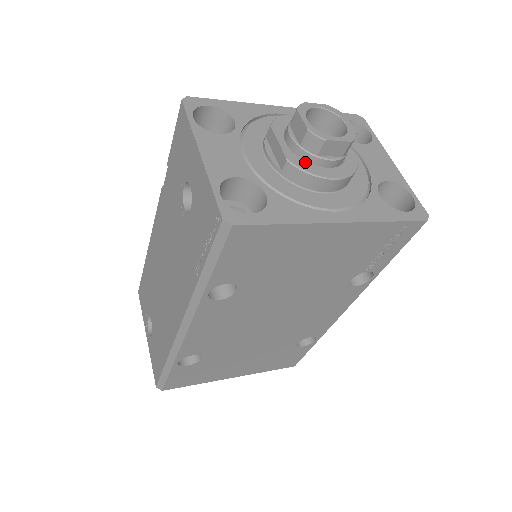
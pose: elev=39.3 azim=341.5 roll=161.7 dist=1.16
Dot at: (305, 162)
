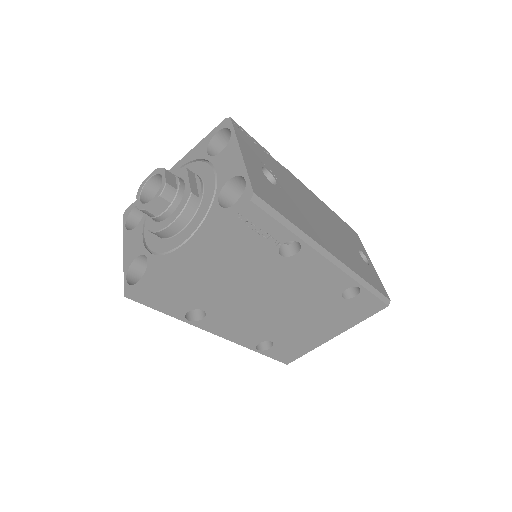
Dot at: (157, 223)
